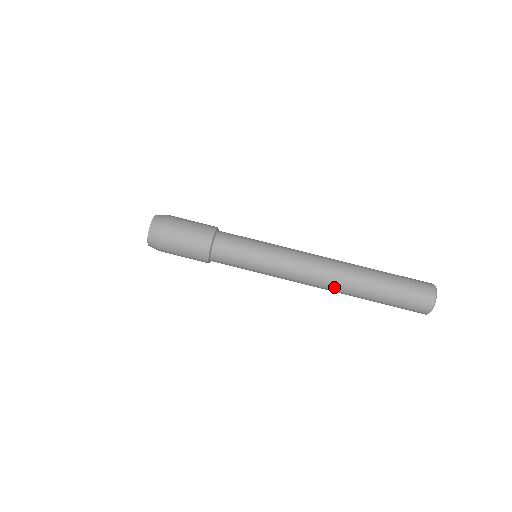
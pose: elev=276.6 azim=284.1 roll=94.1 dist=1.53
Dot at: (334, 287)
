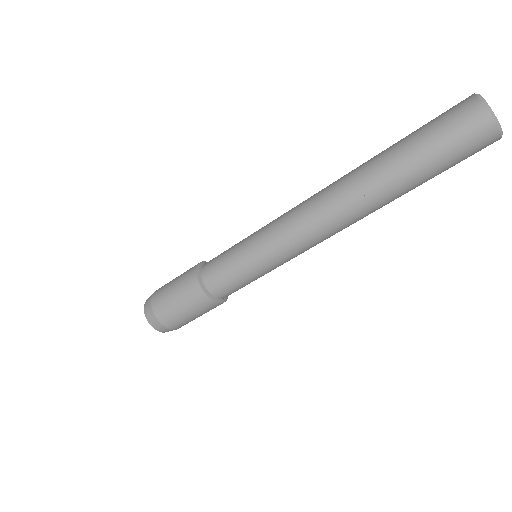
Dot at: occluded
